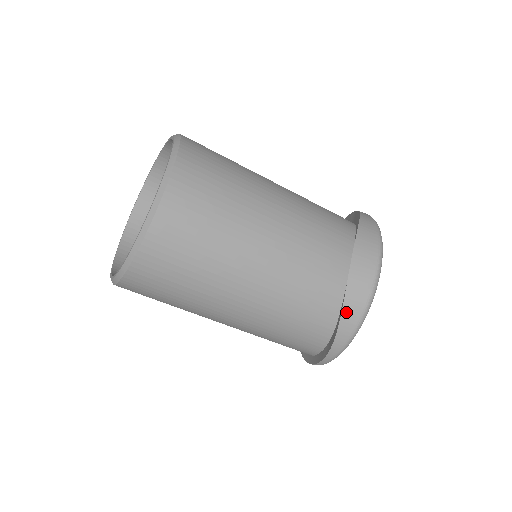
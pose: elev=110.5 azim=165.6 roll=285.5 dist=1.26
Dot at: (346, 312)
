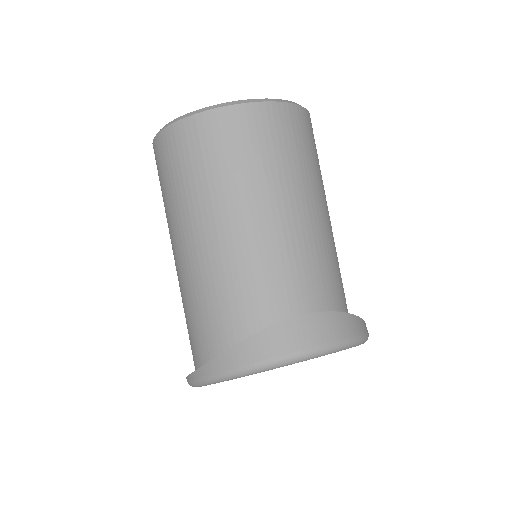
Dot at: (246, 345)
